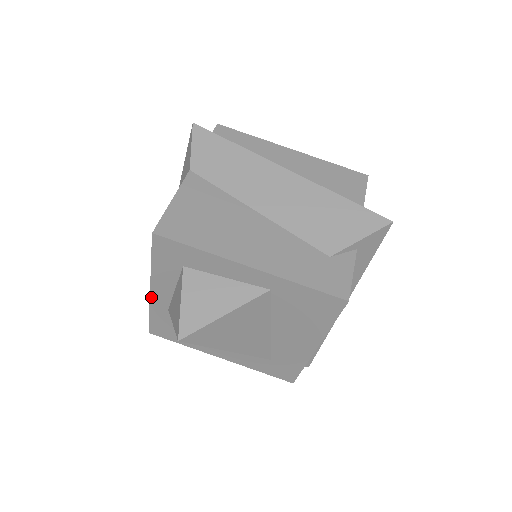
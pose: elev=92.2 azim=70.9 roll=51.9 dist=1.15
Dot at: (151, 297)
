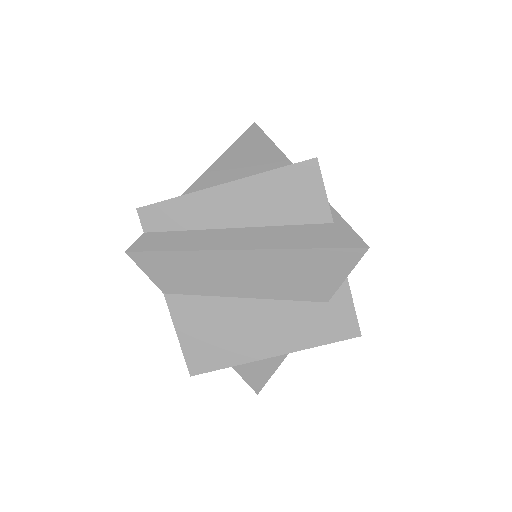
Dot at: occluded
